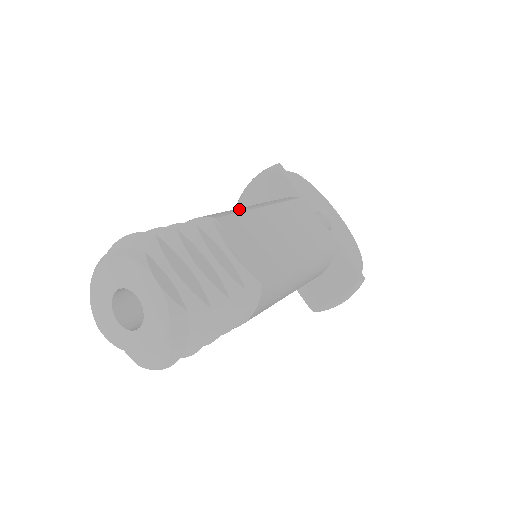
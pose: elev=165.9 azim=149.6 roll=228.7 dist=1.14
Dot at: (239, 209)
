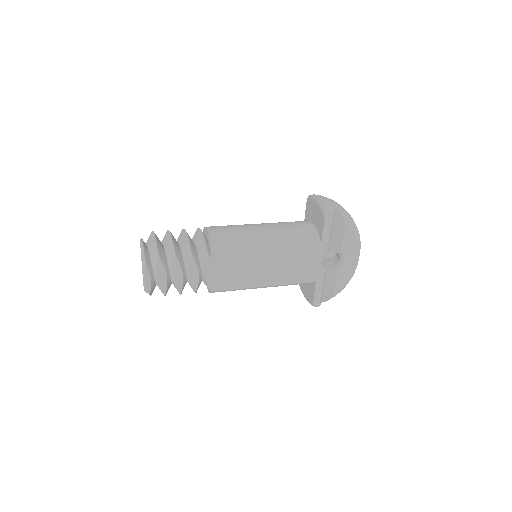
Dot at: (245, 244)
